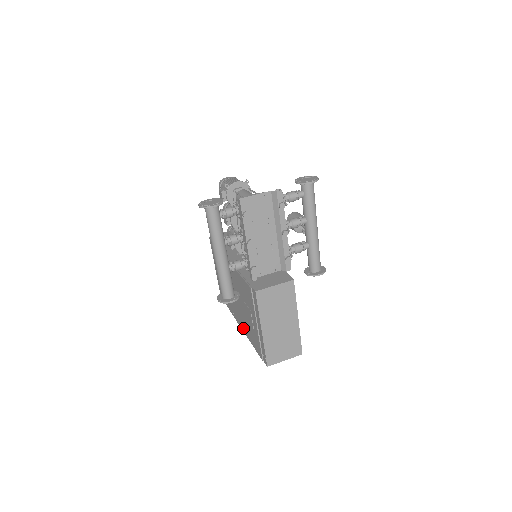
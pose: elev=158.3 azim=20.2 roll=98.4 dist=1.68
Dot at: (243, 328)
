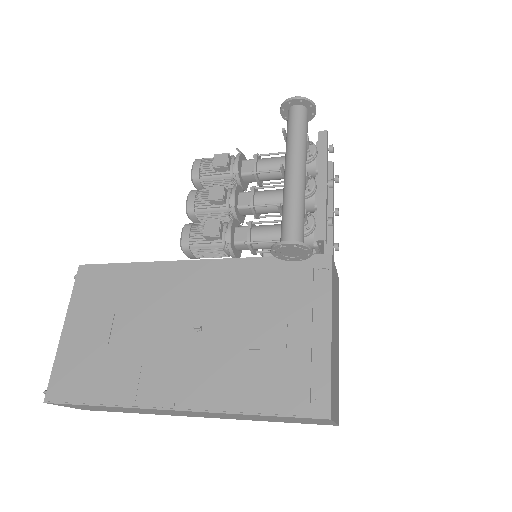
Dot at: (199, 397)
